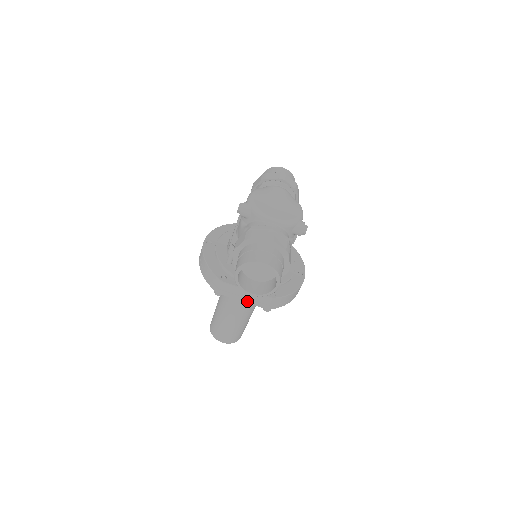
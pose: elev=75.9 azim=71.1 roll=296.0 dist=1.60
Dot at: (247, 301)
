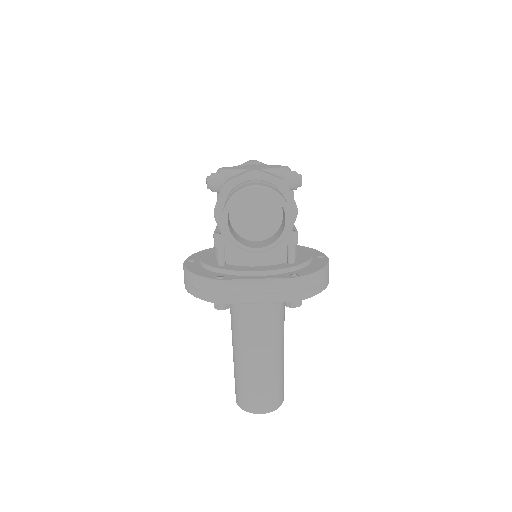
Dot at: (263, 299)
